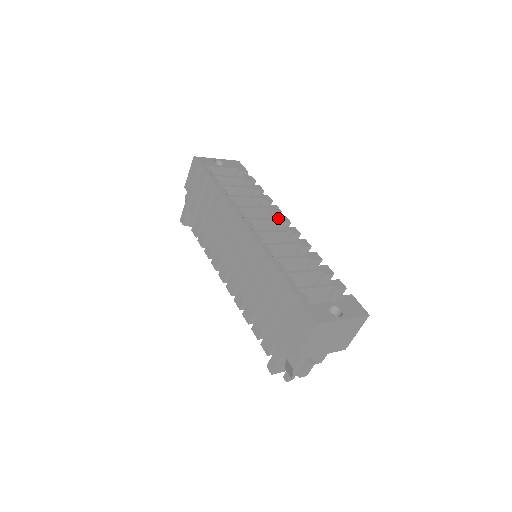
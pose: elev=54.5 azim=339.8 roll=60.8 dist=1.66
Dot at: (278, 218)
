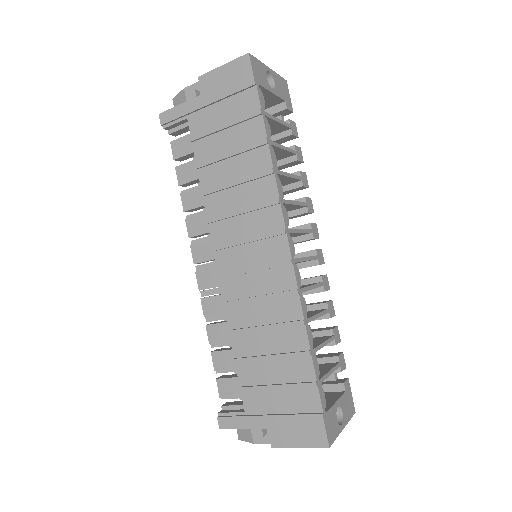
Dot at: (312, 229)
